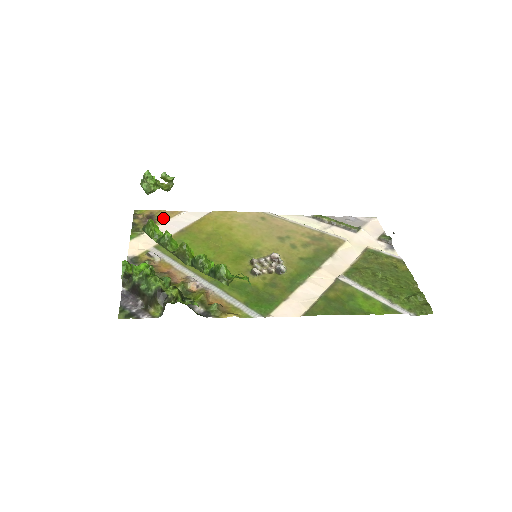
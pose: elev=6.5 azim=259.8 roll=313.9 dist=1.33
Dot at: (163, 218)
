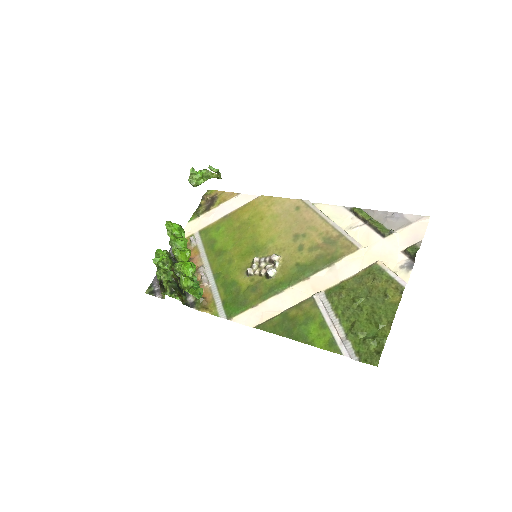
Dot at: (221, 201)
